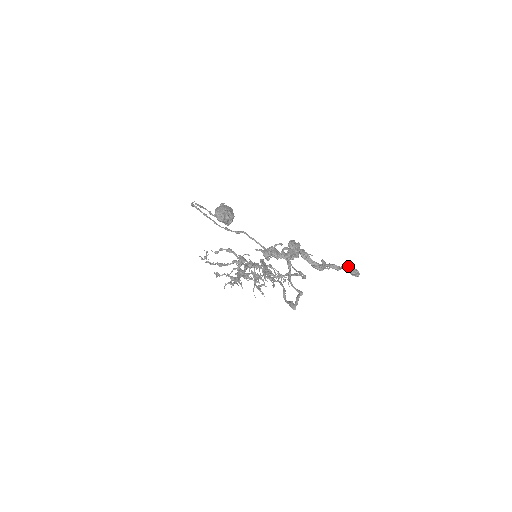
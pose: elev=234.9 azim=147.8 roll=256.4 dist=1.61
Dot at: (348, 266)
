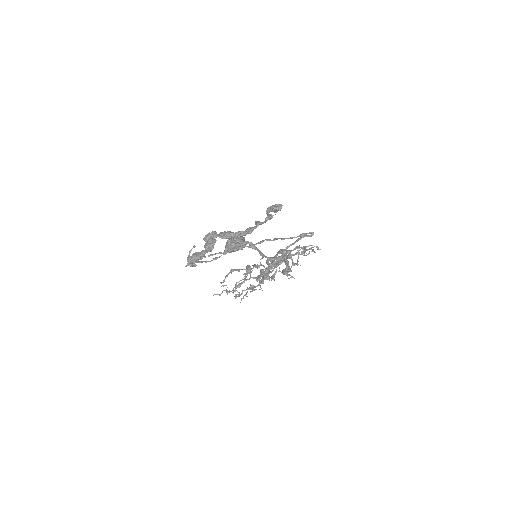
Dot at: (267, 209)
